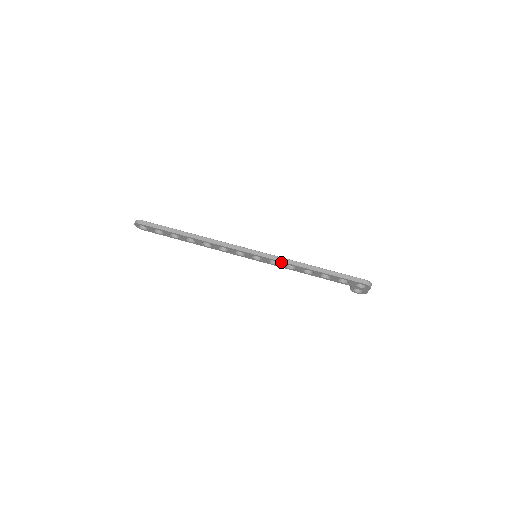
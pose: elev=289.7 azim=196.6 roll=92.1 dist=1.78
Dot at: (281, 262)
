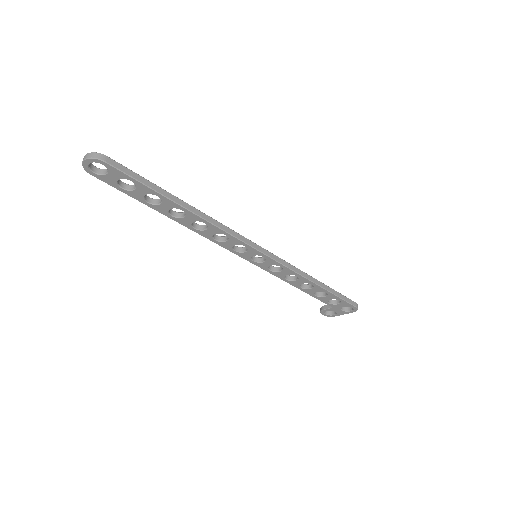
Dot at: (289, 270)
